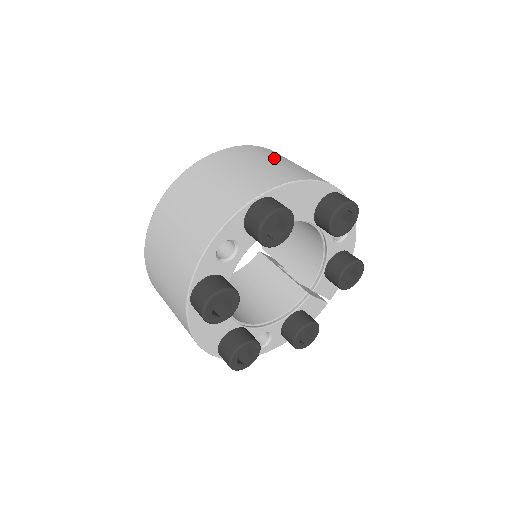
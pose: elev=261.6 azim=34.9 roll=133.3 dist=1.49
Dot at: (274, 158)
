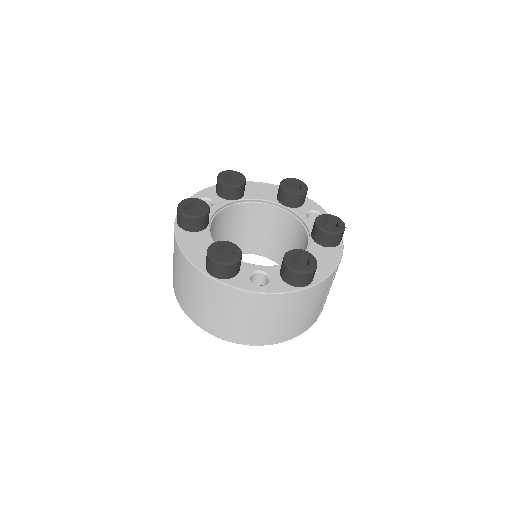
Dot at: occluded
